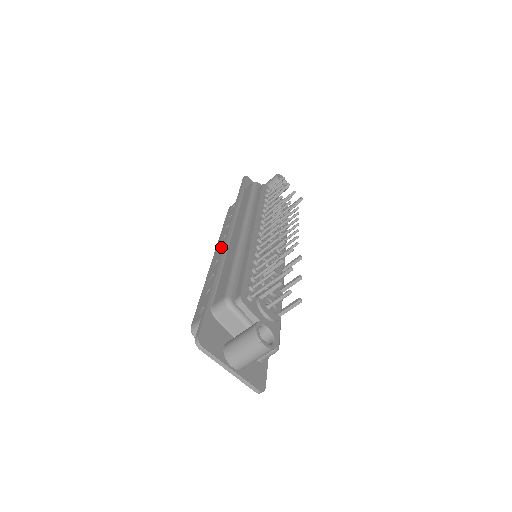
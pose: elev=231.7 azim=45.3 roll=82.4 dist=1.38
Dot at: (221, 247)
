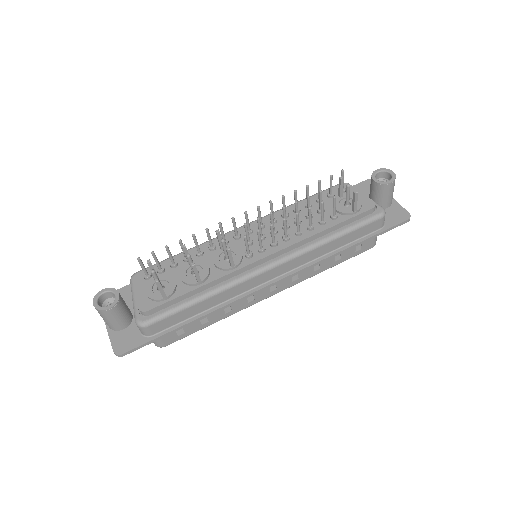
Dot at: occluded
